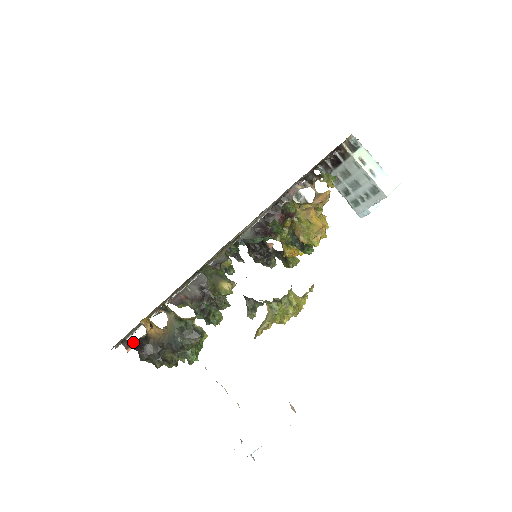
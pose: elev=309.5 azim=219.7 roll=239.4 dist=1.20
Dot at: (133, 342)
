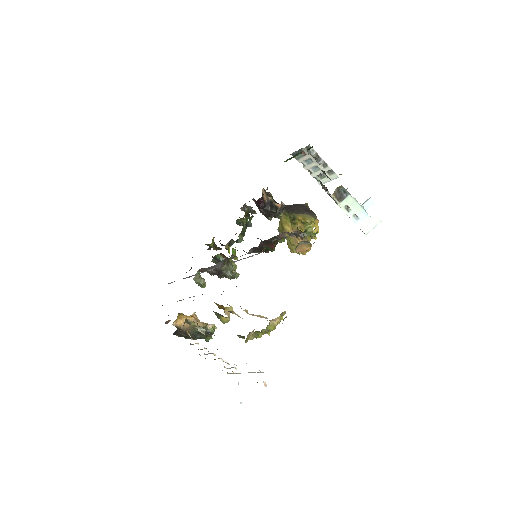
Dot at: occluded
